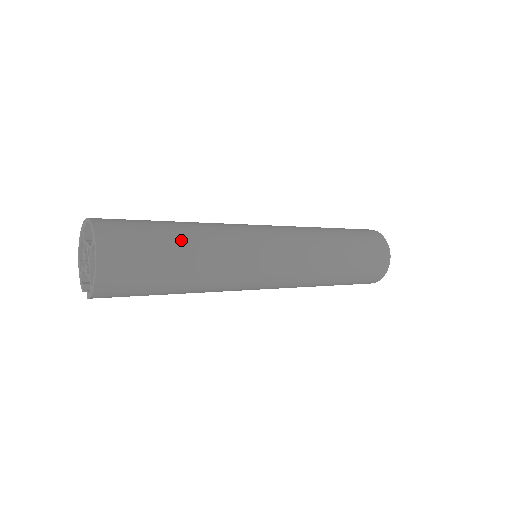
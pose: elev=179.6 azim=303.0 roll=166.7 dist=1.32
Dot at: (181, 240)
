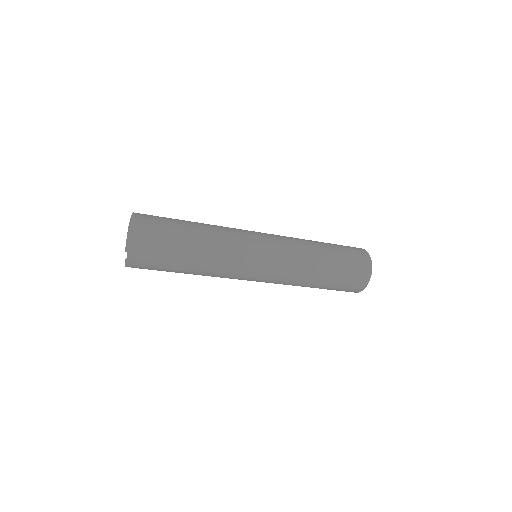
Dot at: (192, 251)
